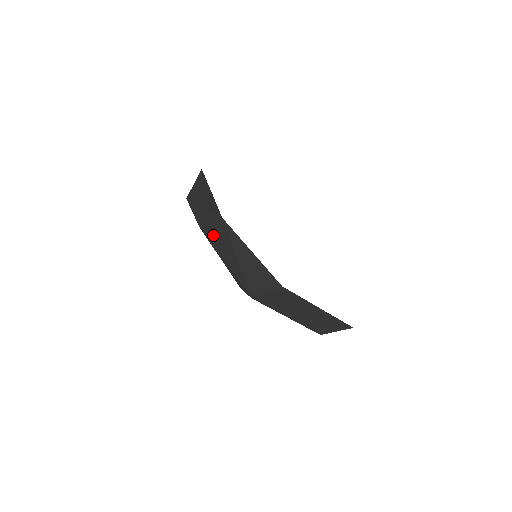
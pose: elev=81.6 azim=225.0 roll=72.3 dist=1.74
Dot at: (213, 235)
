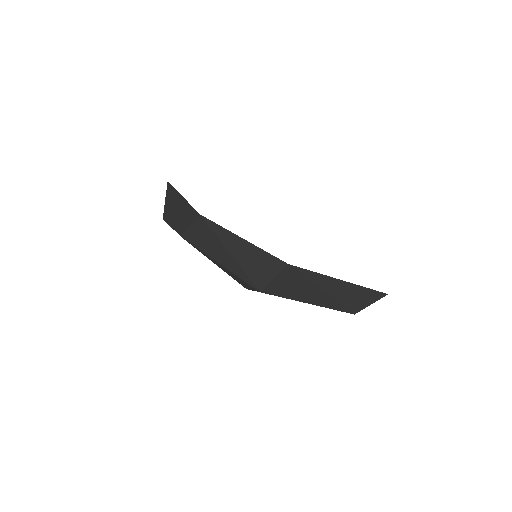
Dot at: (197, 239)
